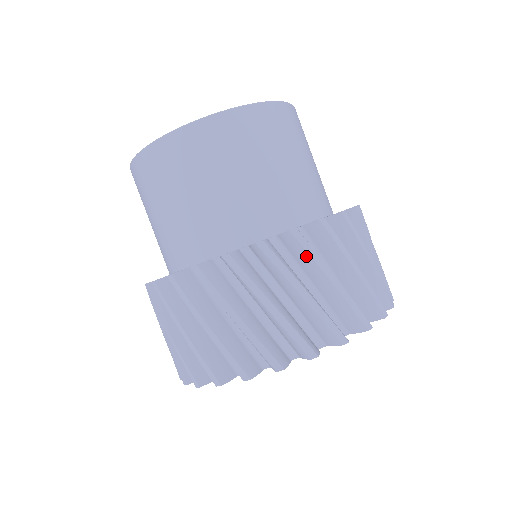
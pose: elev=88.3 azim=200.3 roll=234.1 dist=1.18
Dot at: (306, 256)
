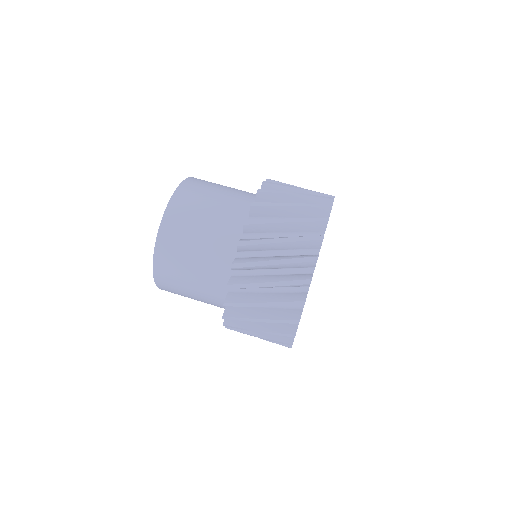
Dot at: (257, 246)
